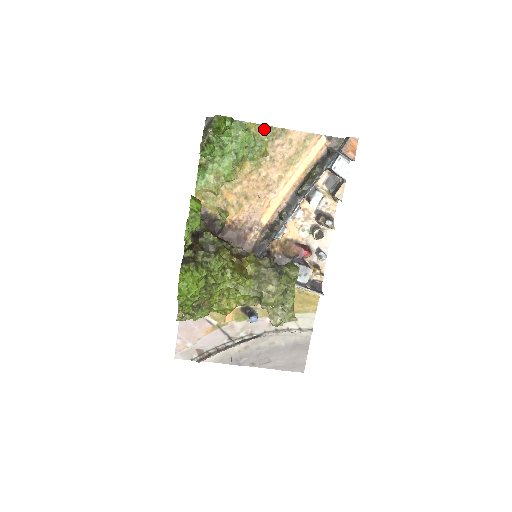
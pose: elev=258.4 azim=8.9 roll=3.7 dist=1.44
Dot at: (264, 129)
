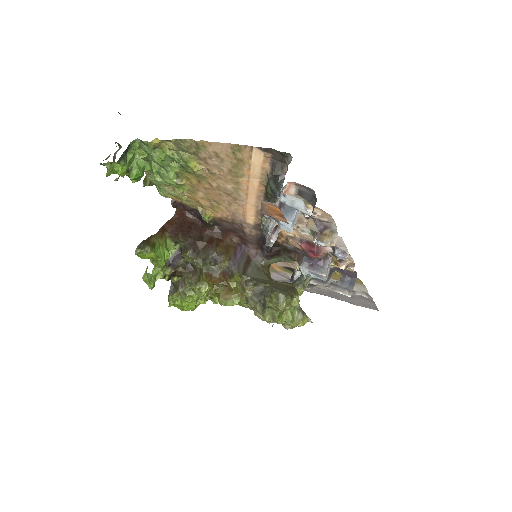
Dot at: (174, 142)
